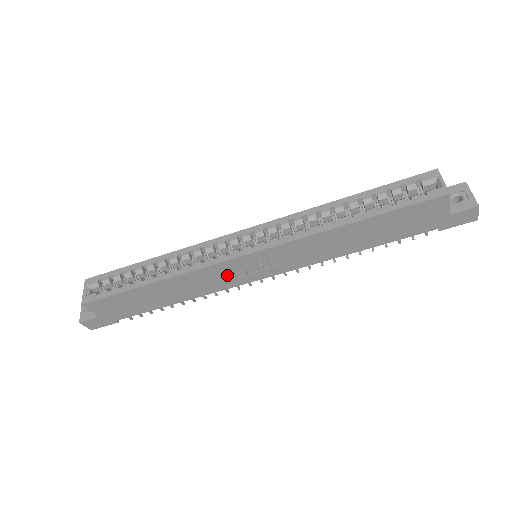
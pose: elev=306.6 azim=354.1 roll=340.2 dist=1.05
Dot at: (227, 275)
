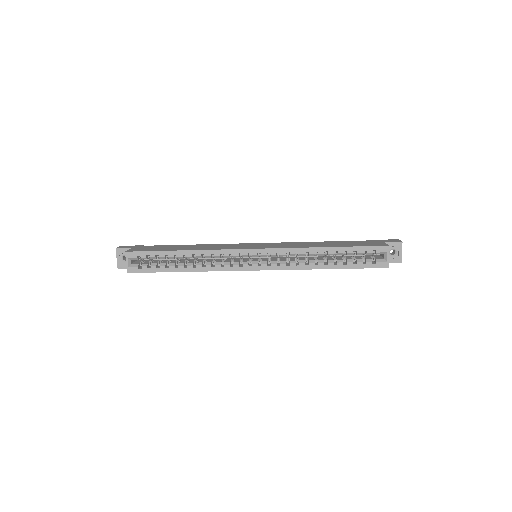
Dot at: occluded
